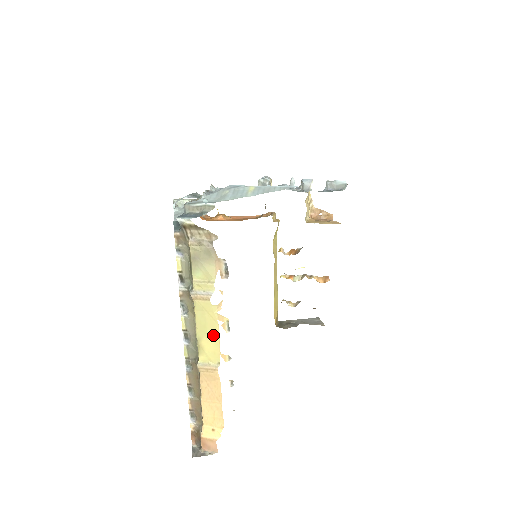
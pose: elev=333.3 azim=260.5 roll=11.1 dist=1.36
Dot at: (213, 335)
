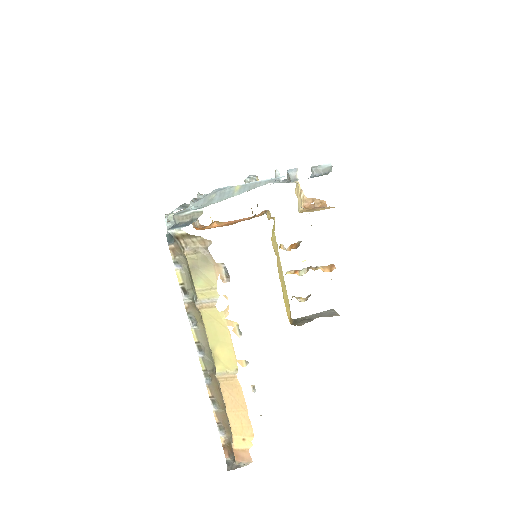
Dot at: (226, 342)
